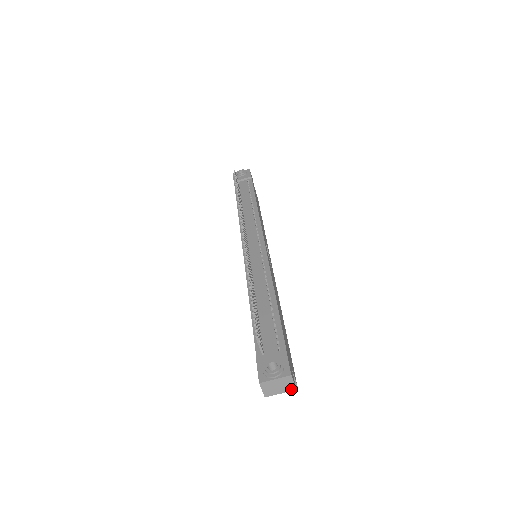
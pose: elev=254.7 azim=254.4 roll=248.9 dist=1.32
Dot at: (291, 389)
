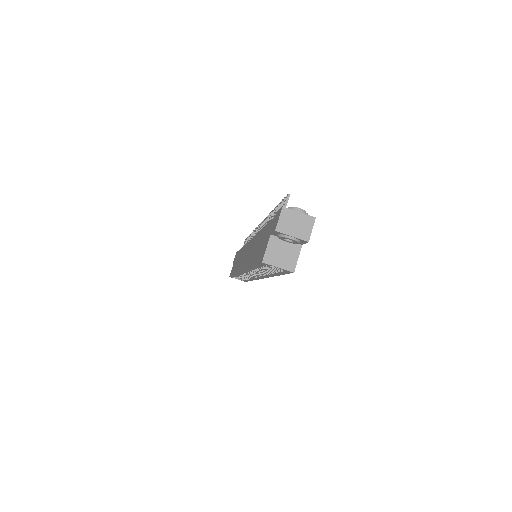
Dot at: (305, 238)
